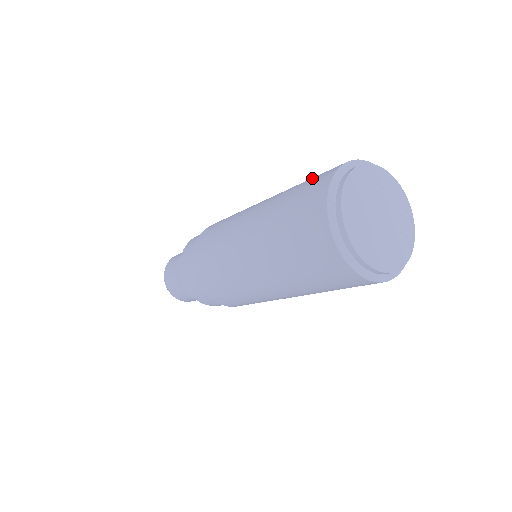
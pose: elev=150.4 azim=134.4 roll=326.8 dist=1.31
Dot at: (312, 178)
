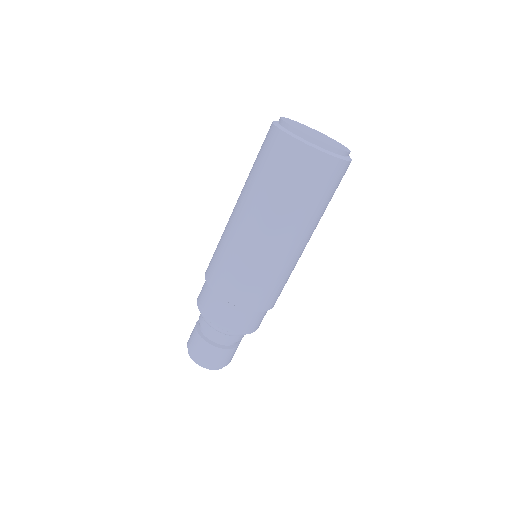
Dot at: (262, 155)
